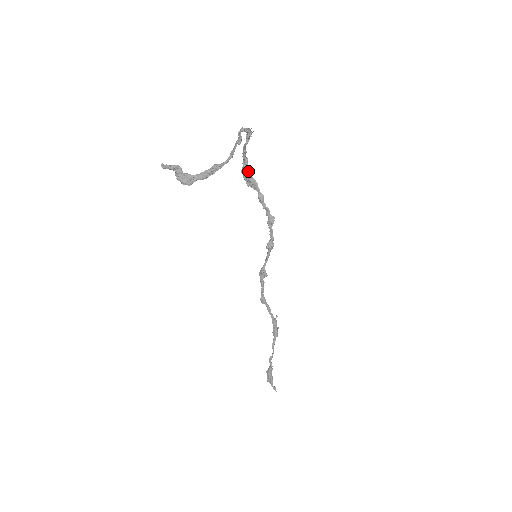
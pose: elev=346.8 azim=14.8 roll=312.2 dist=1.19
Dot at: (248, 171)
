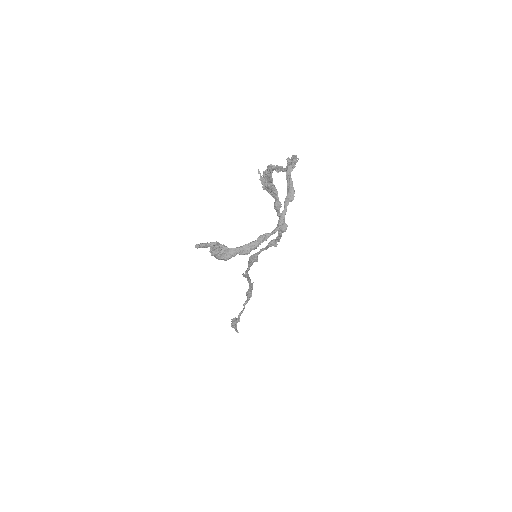
Dot at: (270, 180)
